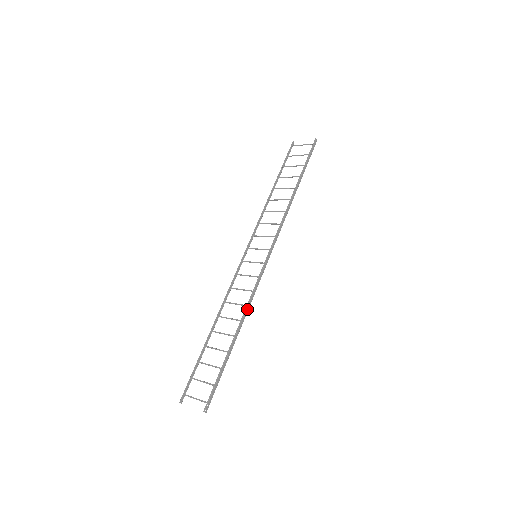
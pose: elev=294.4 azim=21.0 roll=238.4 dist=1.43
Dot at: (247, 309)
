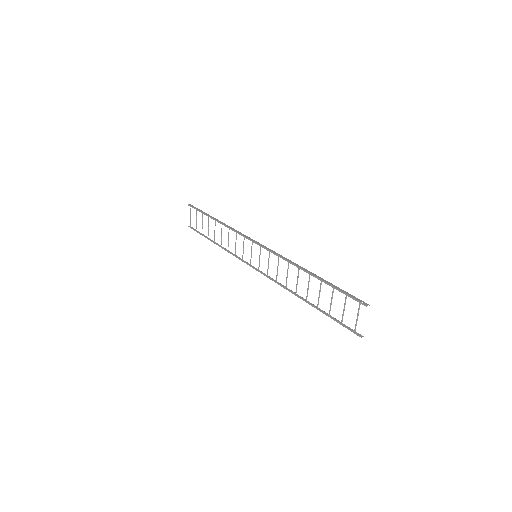
Dot at: (291, 262)
